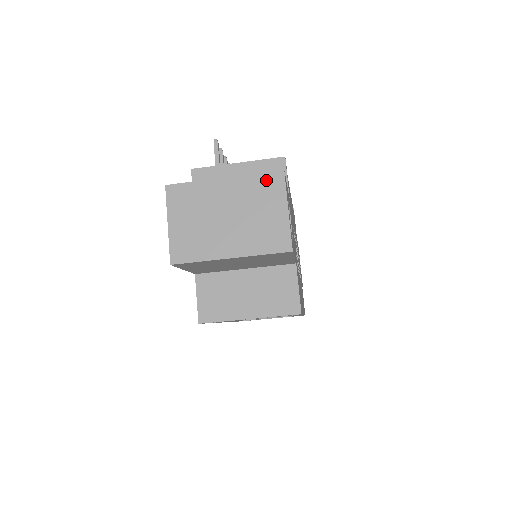
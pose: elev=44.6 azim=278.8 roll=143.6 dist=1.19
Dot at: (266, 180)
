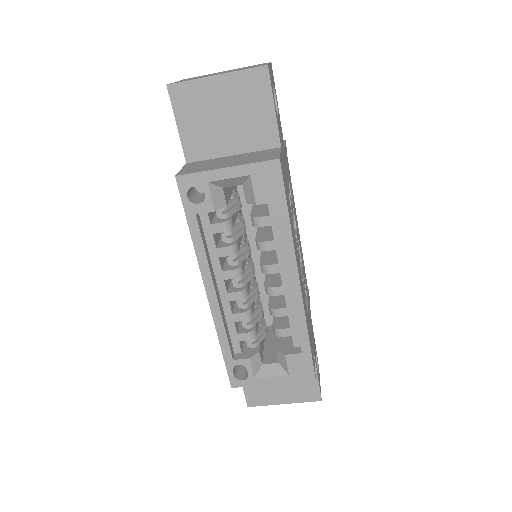
Dot at: occluded
